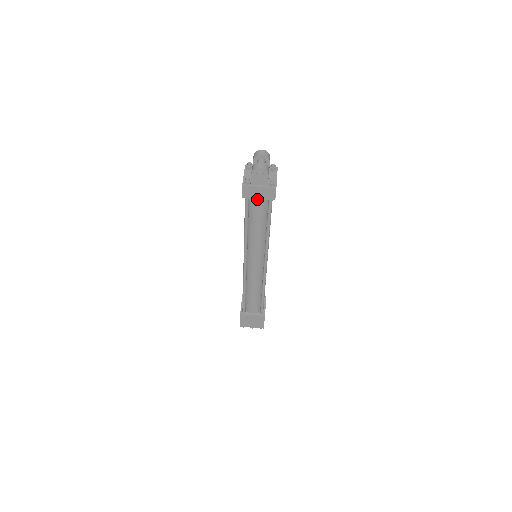
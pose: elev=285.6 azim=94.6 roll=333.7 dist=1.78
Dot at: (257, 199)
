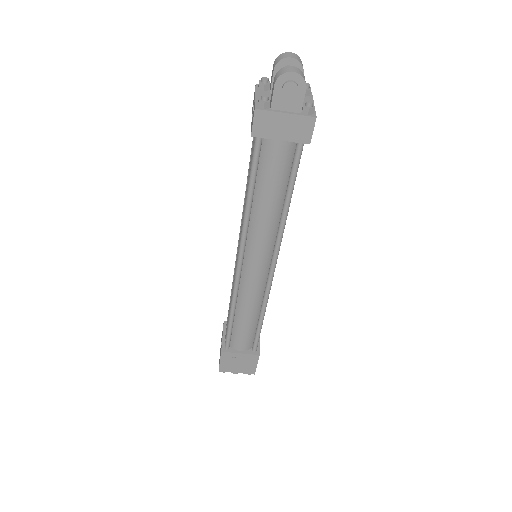
Dot at: (277, 141)
